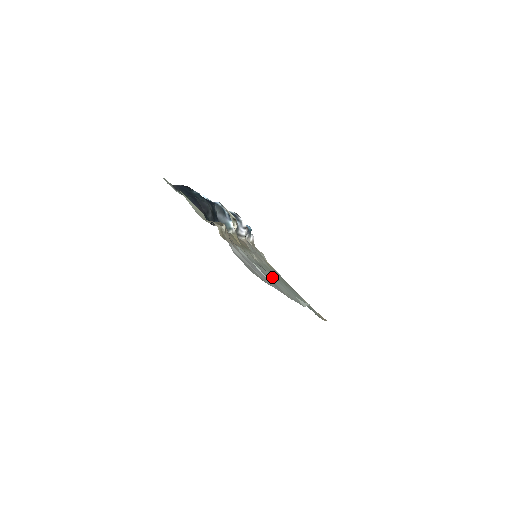
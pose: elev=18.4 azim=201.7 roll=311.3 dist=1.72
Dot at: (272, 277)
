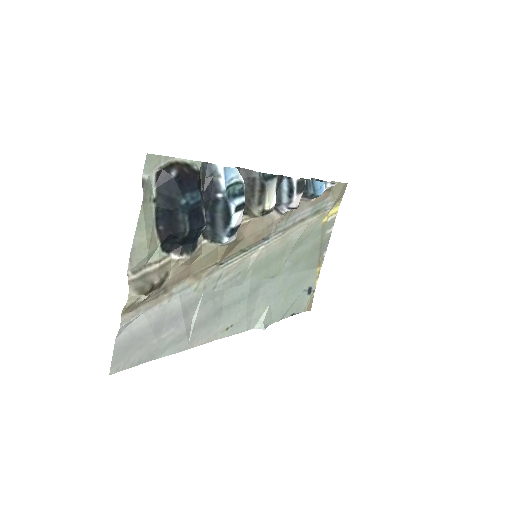
Dot at: (241, 294)
